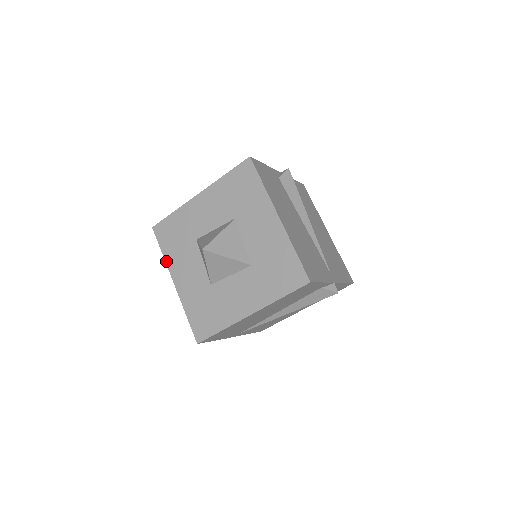
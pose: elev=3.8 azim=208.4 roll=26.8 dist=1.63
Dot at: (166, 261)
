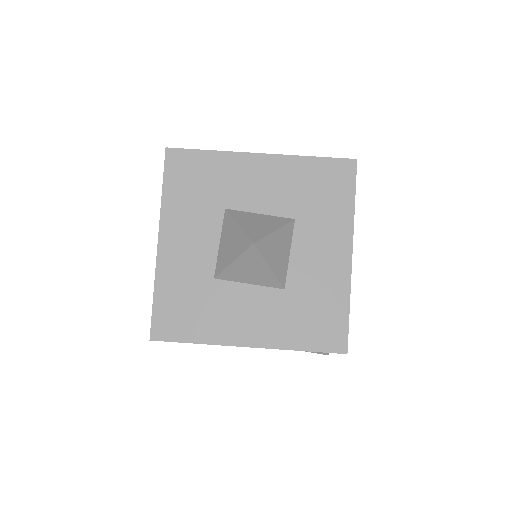
Dot at: (211, 343)
